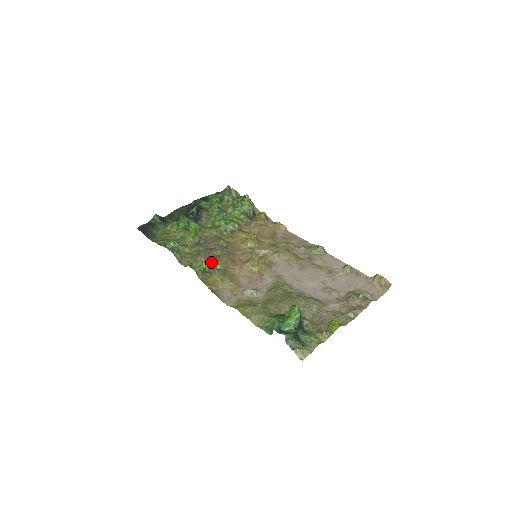
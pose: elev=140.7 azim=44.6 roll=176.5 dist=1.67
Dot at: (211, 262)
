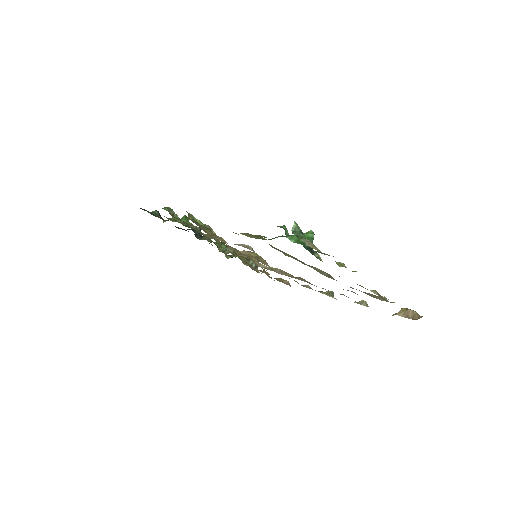
Dot at: occluded
